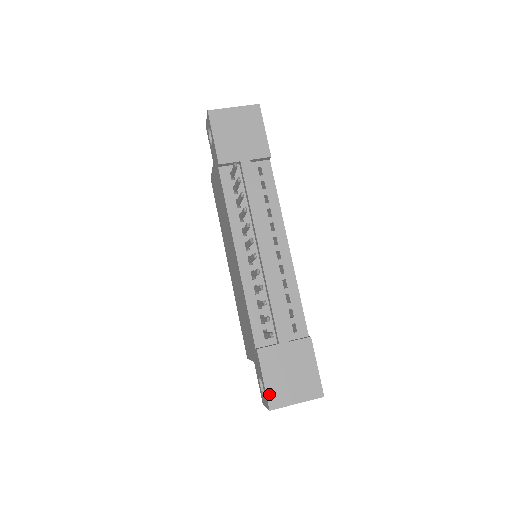
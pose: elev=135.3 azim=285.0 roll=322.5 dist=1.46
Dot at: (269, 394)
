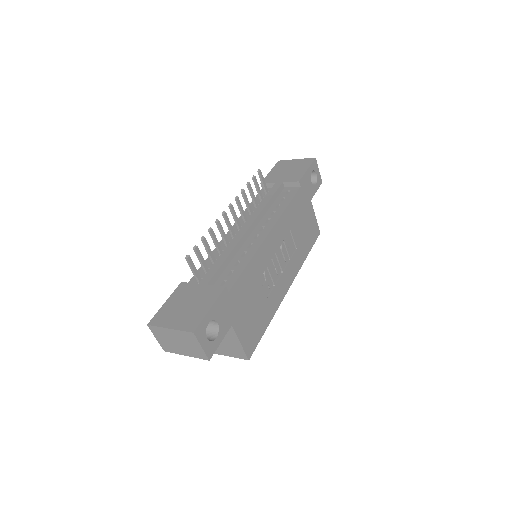
Dot at: (159, 313)
